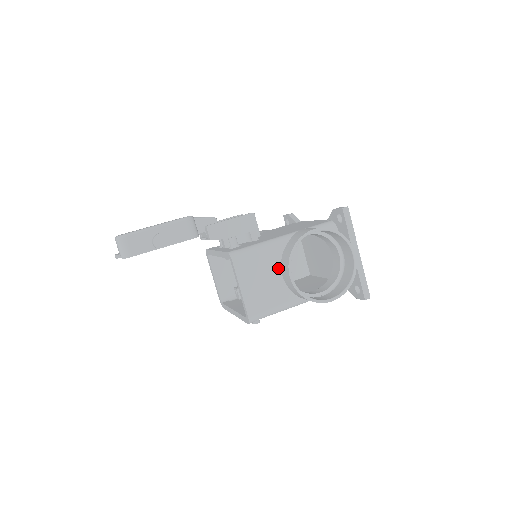
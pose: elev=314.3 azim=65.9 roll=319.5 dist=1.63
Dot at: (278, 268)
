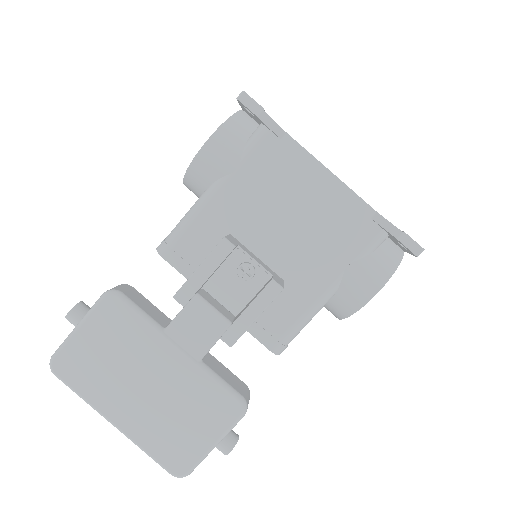
Dot at: occluded
